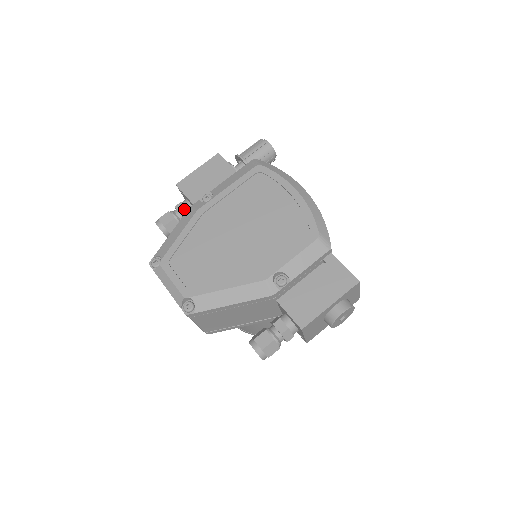
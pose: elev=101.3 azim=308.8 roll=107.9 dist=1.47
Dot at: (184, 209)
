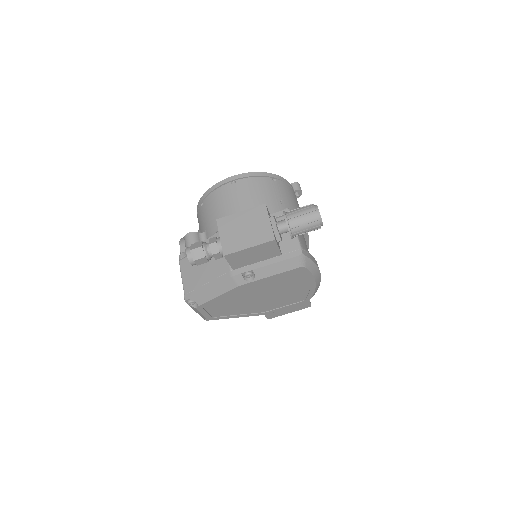
Dot at: occluded
